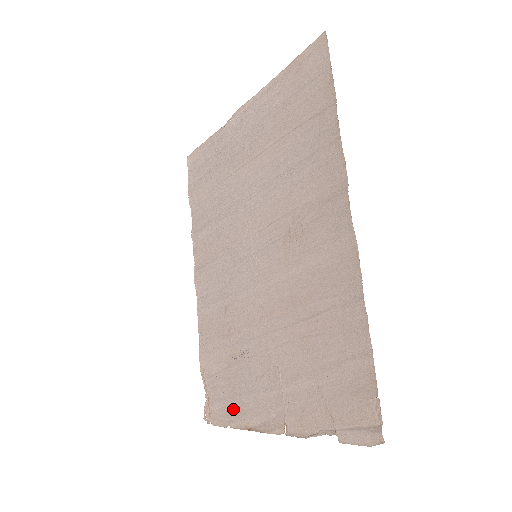
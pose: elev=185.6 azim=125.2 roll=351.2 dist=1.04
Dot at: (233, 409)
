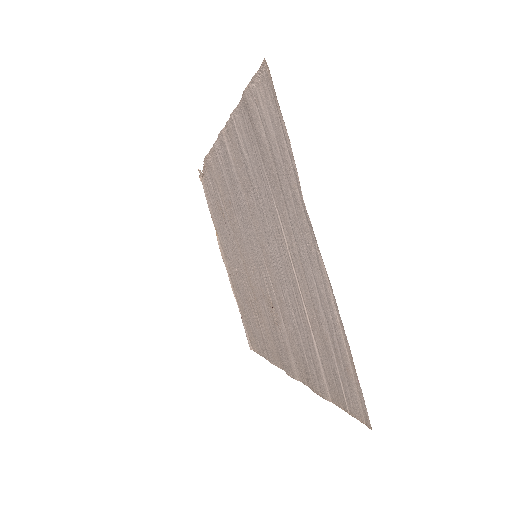
Dot at: (213, 214)
